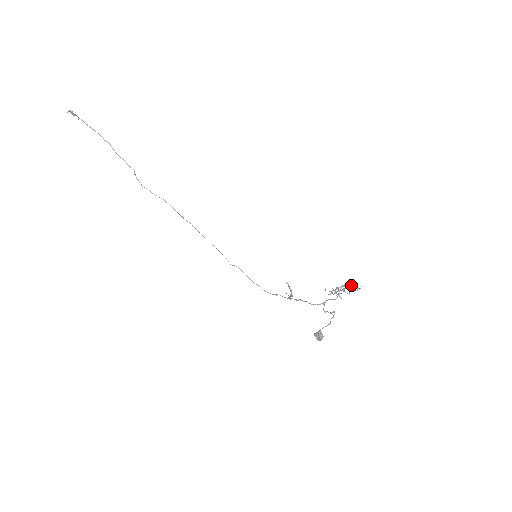
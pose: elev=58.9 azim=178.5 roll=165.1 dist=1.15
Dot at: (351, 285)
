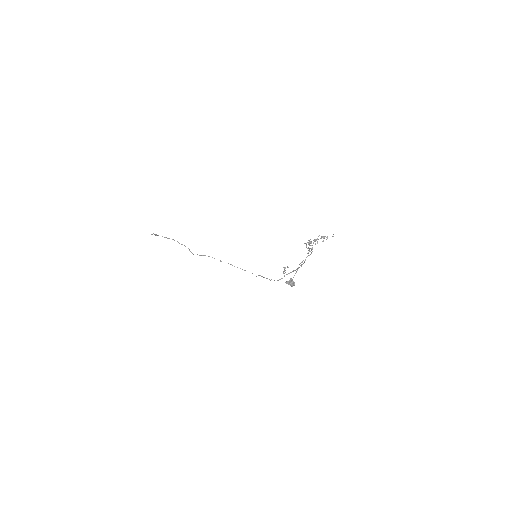
Dot at: (322, 237)
